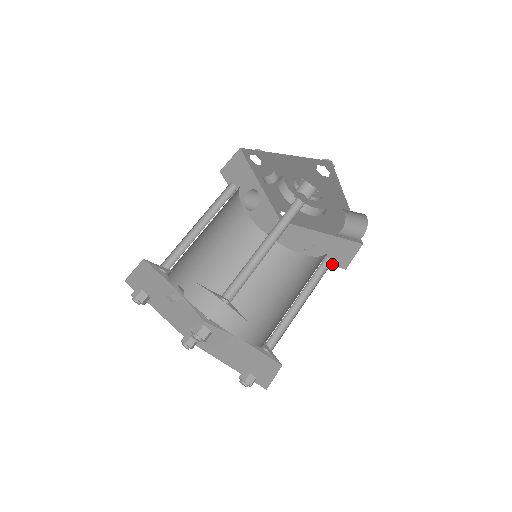
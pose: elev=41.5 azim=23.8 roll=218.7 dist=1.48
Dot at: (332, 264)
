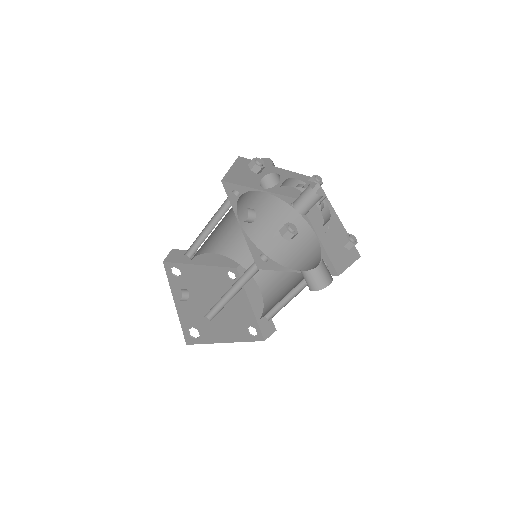
Dot at: (332, 262)
